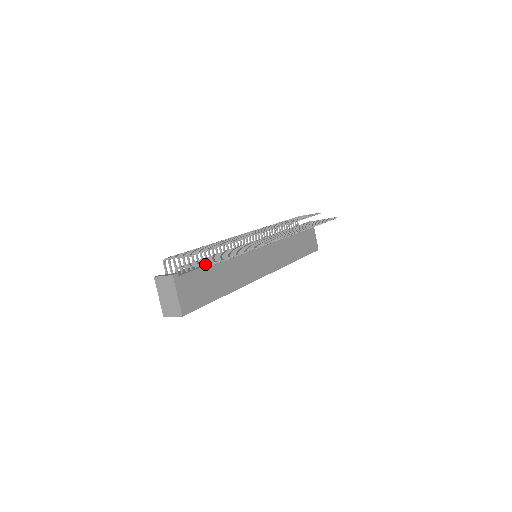
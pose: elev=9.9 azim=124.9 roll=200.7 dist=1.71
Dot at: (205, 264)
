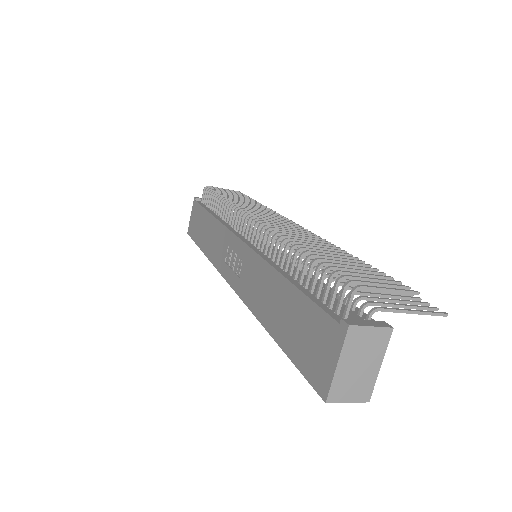
Dot at: (432, 313)
